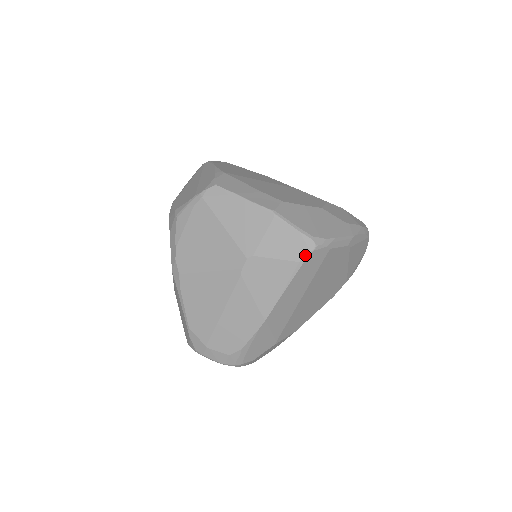
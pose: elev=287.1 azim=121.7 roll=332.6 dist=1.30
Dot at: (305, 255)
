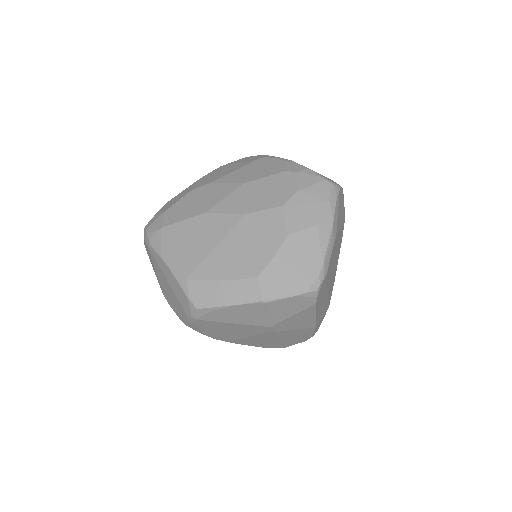
Dot at: (313, 301)
